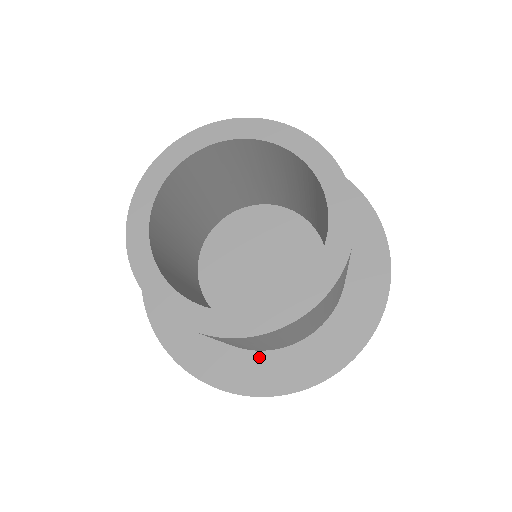
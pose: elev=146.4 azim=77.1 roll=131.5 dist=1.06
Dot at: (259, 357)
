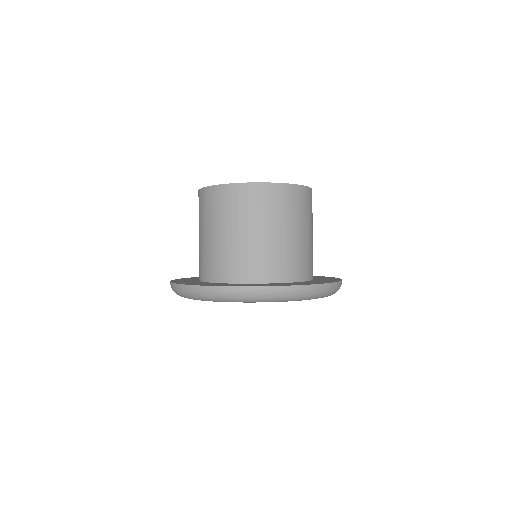
Dot at: occluded
